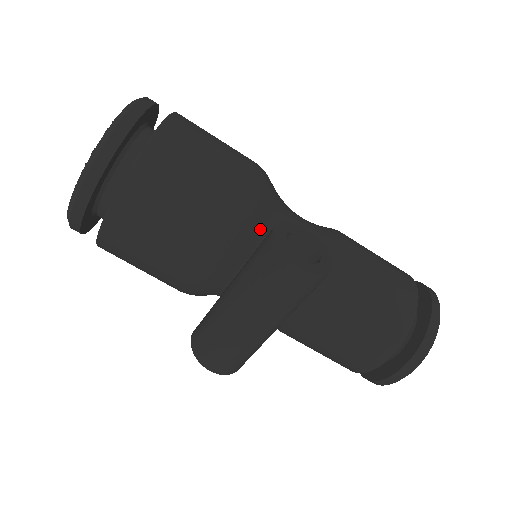
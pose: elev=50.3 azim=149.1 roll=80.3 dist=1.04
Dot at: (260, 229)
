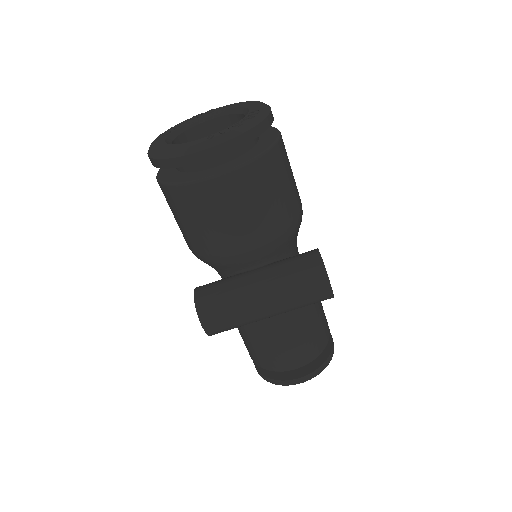
Dot at: (291, 243)
